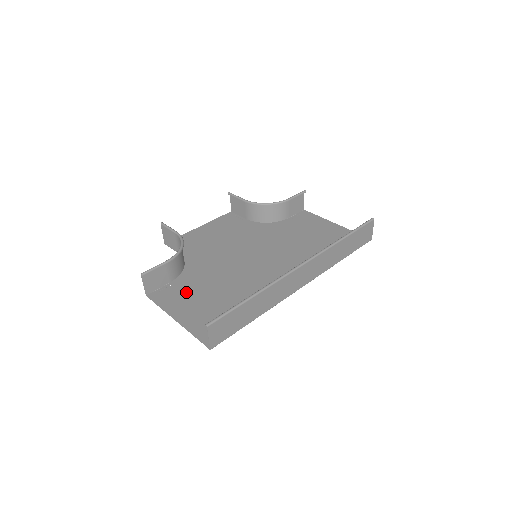
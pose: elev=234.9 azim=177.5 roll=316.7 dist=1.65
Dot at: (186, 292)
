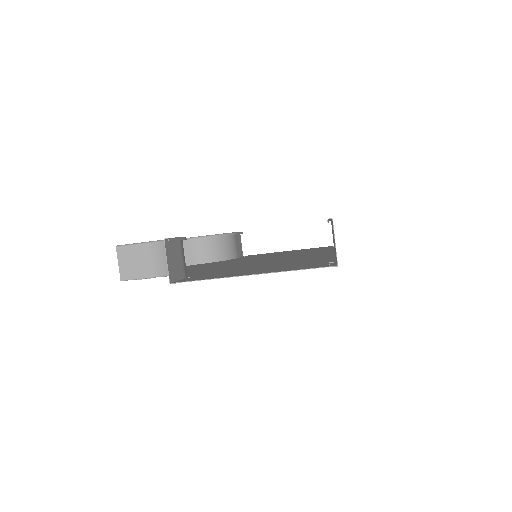
Dot at: (221, 273)
